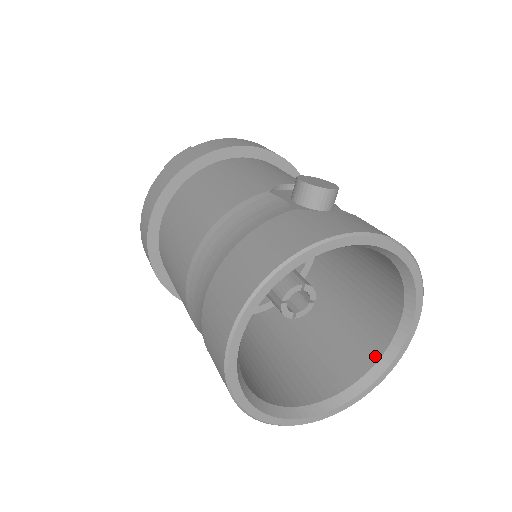
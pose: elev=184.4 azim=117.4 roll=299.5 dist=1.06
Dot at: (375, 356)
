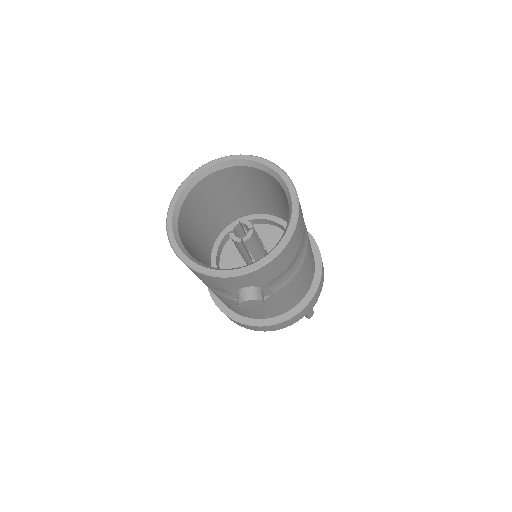
Dot at: occluded
